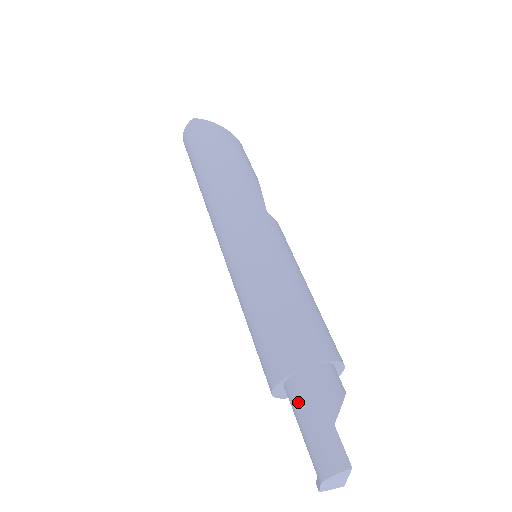
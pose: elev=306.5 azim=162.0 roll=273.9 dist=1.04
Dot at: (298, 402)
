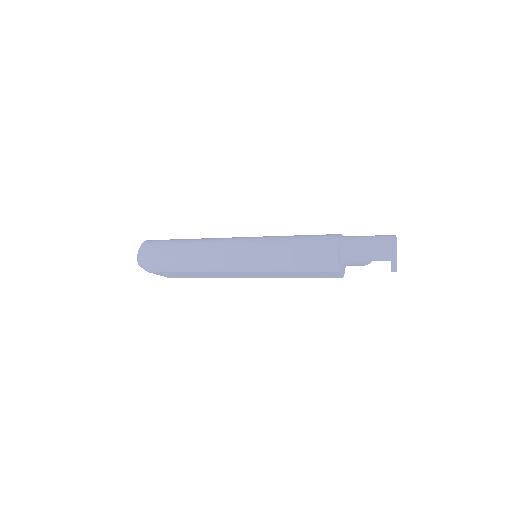
Dot at: (356, 236)
